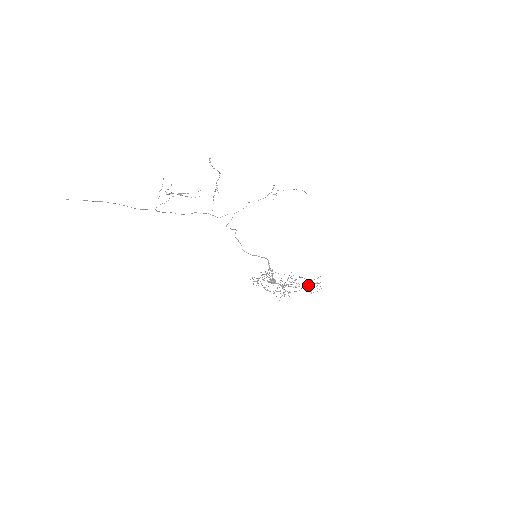
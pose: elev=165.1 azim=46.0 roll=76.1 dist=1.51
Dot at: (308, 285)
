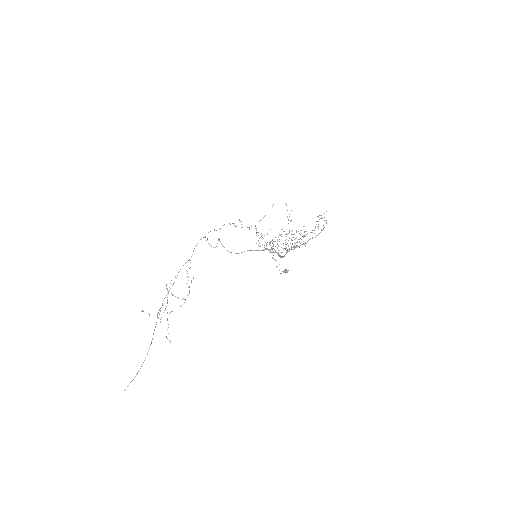
Dot at: occluded
